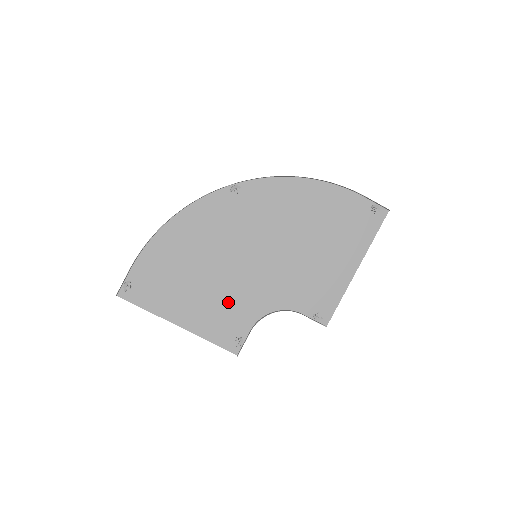
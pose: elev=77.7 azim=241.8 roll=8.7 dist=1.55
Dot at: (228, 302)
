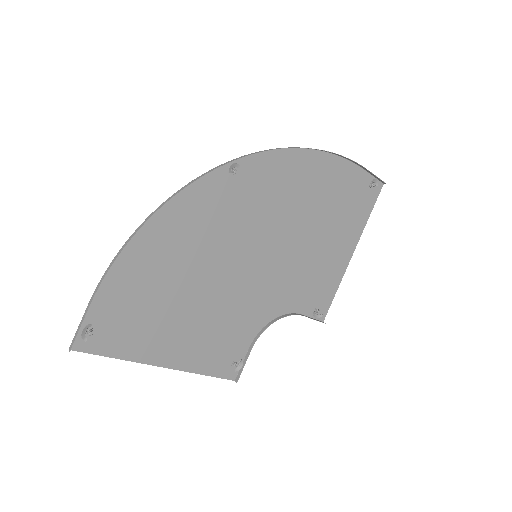
Dot at: (224, 321)
